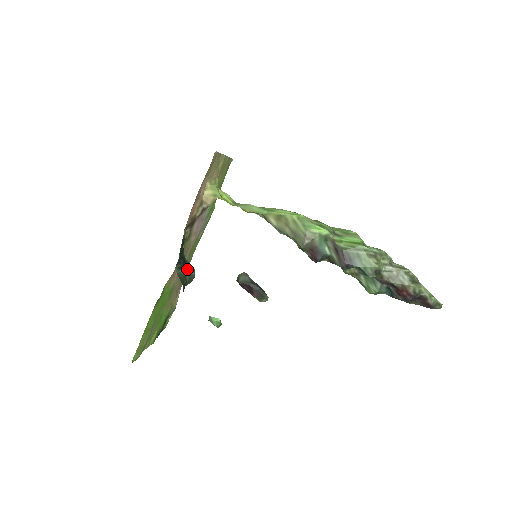
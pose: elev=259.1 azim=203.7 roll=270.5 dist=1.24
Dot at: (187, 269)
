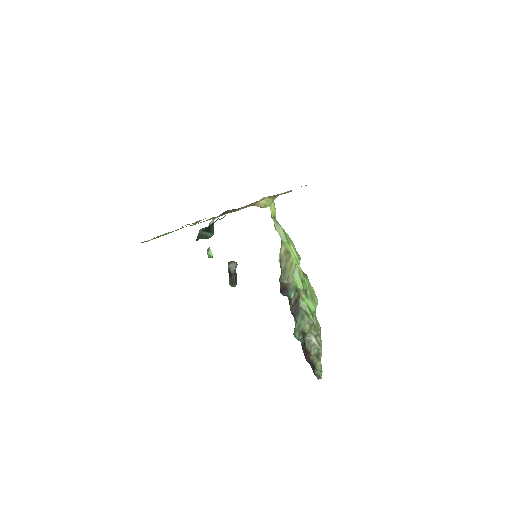
Dot at: (208, 233)
